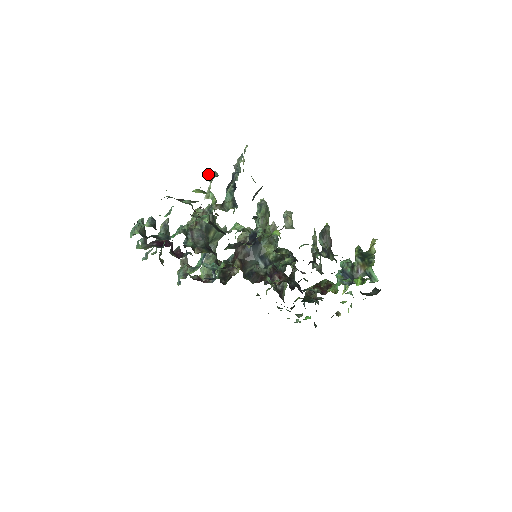
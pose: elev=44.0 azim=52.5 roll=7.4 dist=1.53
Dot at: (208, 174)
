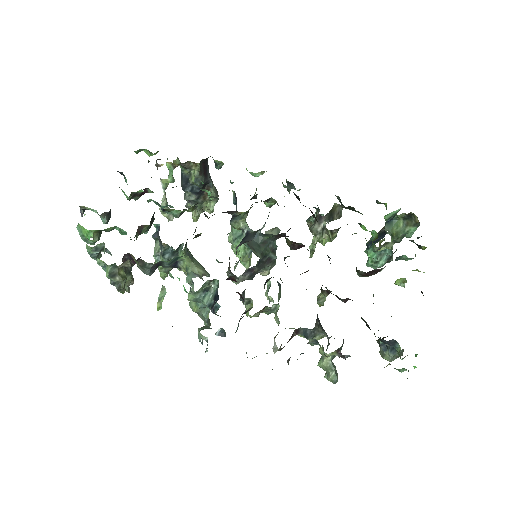
Dot at: (161, 205)
